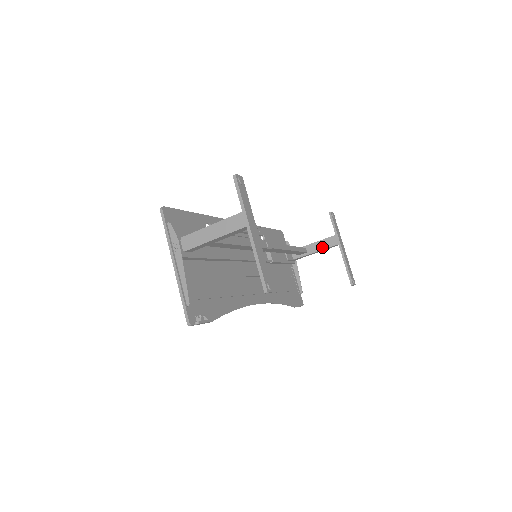
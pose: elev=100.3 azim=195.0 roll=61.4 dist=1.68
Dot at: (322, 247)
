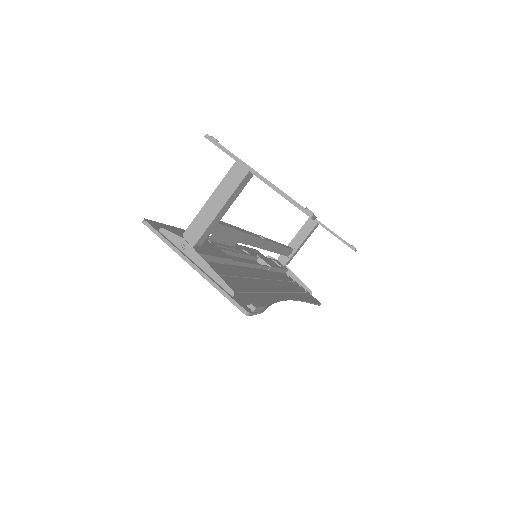
Dot at: (304, 236)
